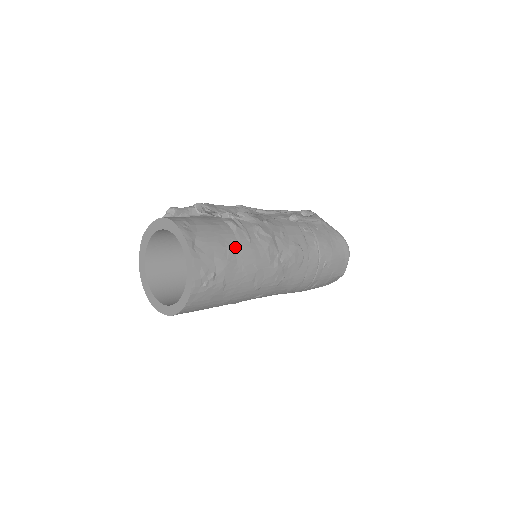
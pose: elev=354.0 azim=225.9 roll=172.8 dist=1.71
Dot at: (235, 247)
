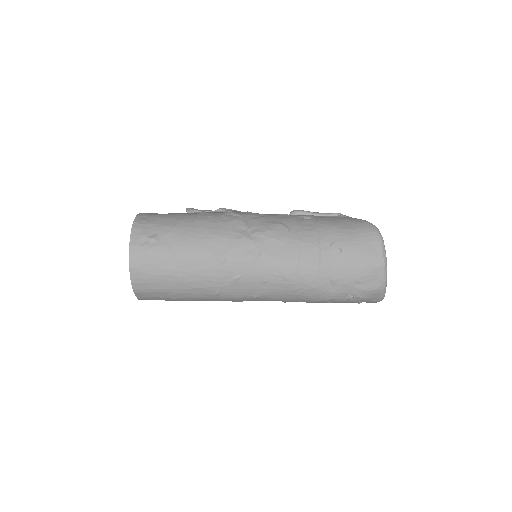
Dot at: (188, 220)
